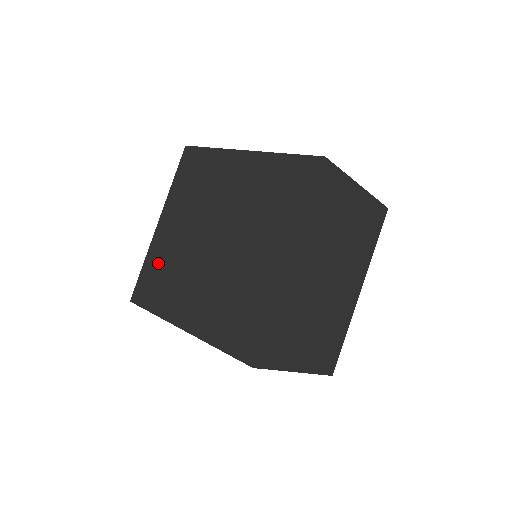
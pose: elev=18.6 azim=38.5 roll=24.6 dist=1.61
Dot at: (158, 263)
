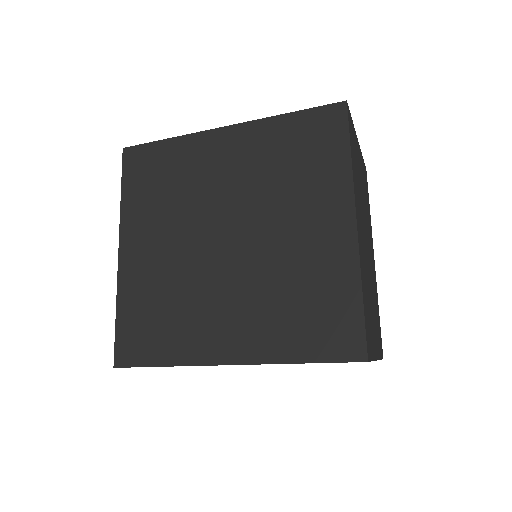
Dot at: (143, 300)
